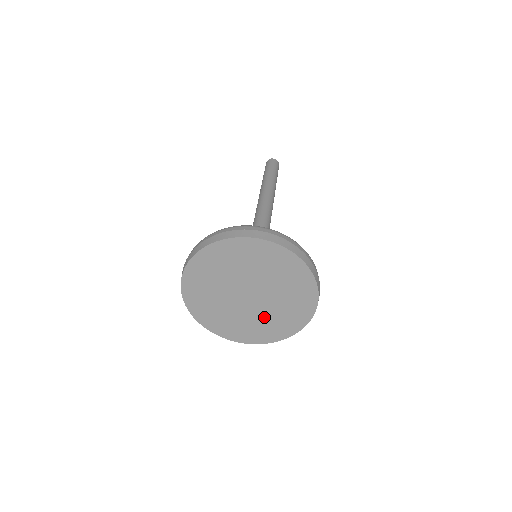
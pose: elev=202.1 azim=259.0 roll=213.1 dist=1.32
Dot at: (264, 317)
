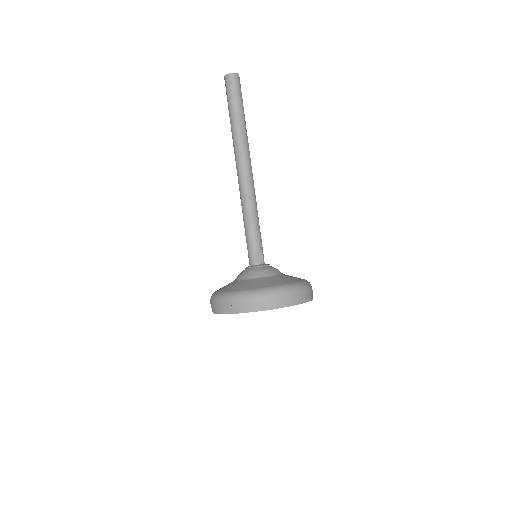
Dot at: occluded
